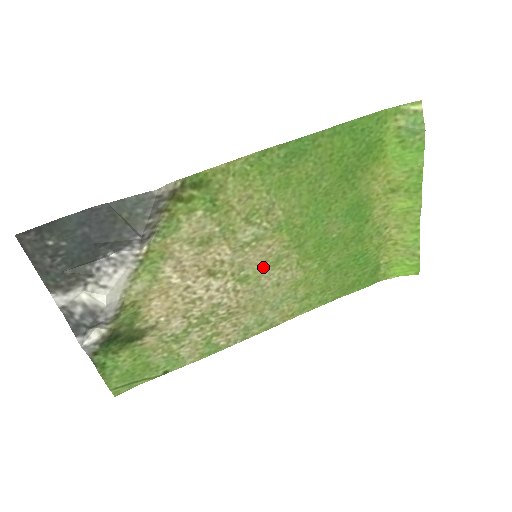
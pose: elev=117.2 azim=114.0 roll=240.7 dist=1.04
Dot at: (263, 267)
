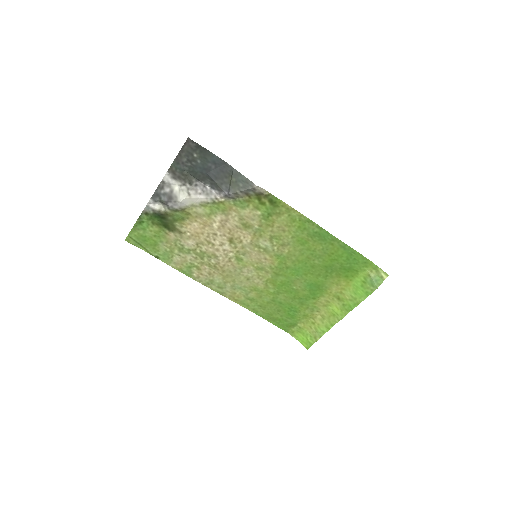
Dot at: (252, 264)
